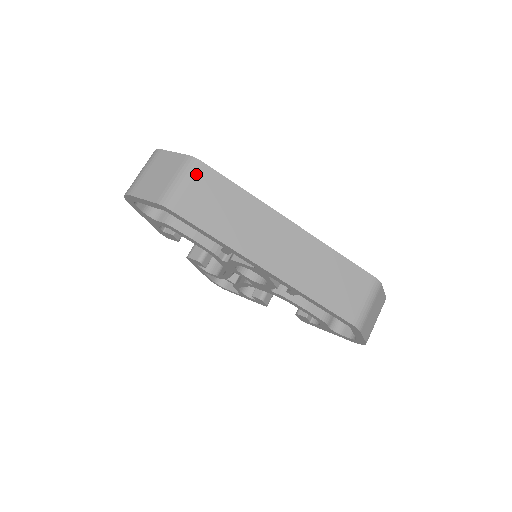
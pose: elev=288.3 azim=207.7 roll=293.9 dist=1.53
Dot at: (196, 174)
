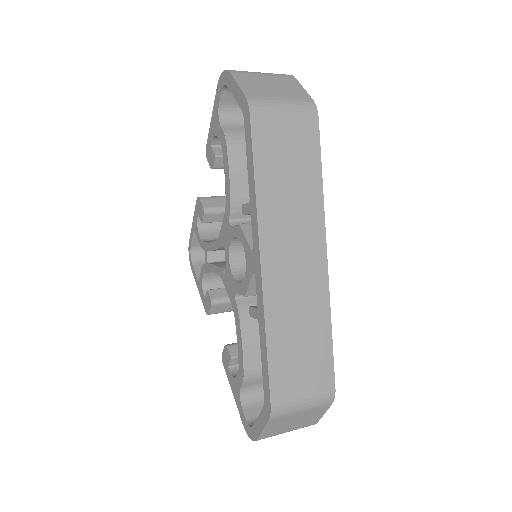
Dot at: (303, 118)
